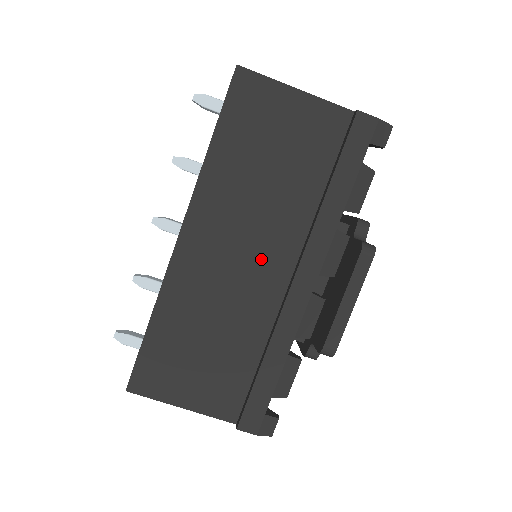
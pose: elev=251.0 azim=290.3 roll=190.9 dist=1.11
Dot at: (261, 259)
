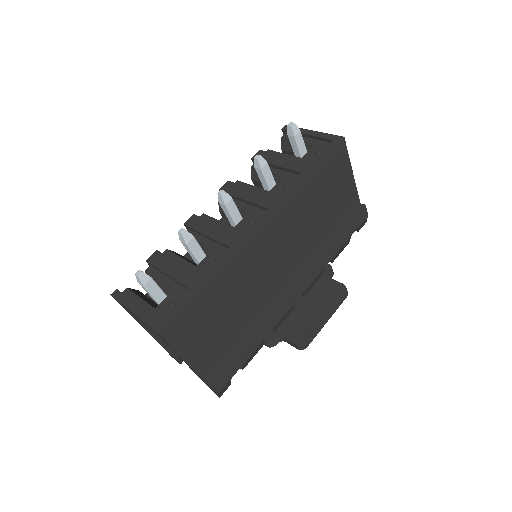
Dot at: (285, 266)
